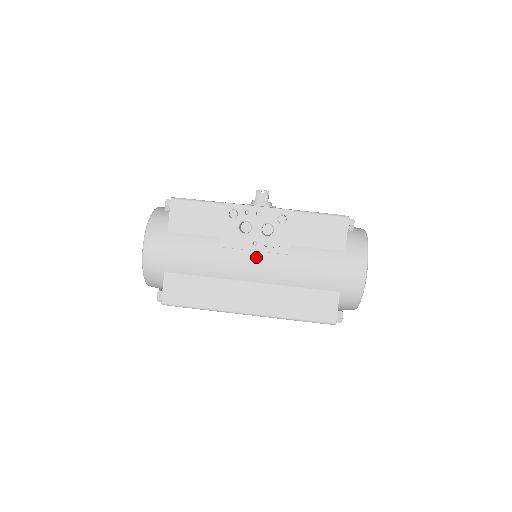
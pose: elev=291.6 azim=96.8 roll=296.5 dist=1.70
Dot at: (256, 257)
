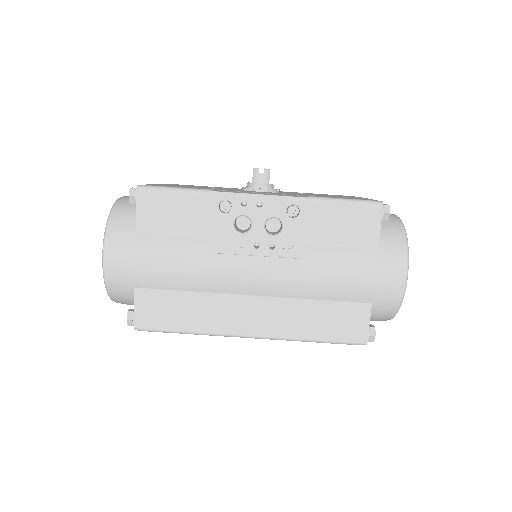
Dot at: (259, 263)
